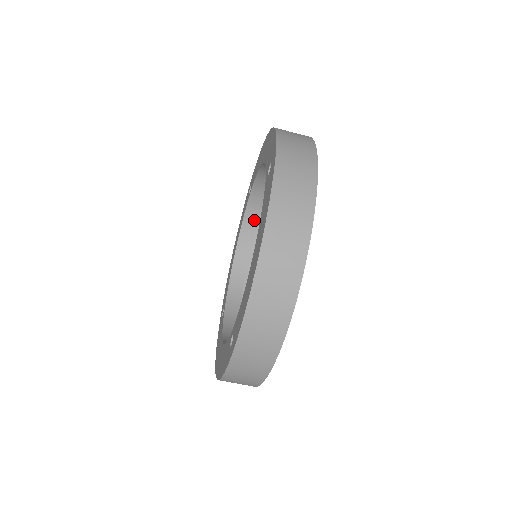
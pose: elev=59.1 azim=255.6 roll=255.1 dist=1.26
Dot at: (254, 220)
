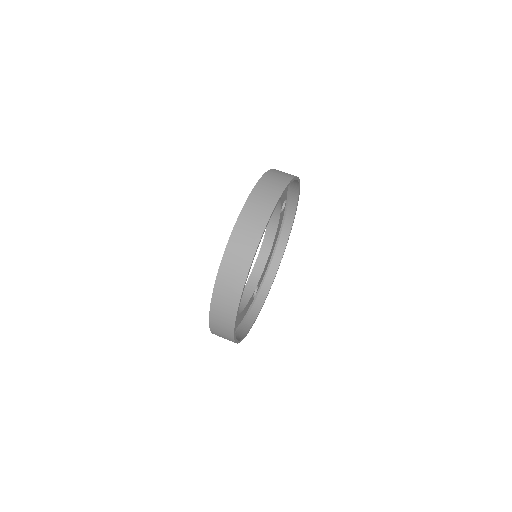
Dot at: (246, 300)
